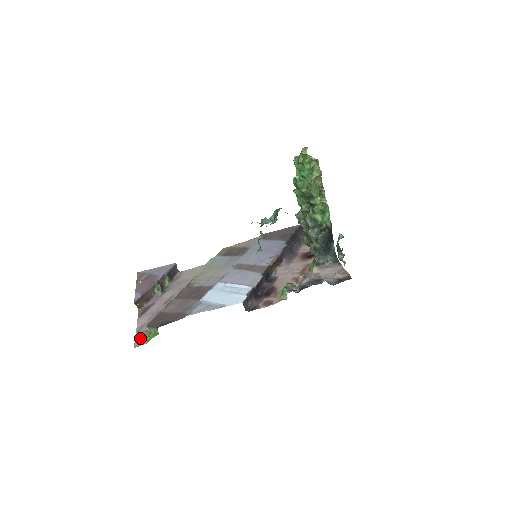
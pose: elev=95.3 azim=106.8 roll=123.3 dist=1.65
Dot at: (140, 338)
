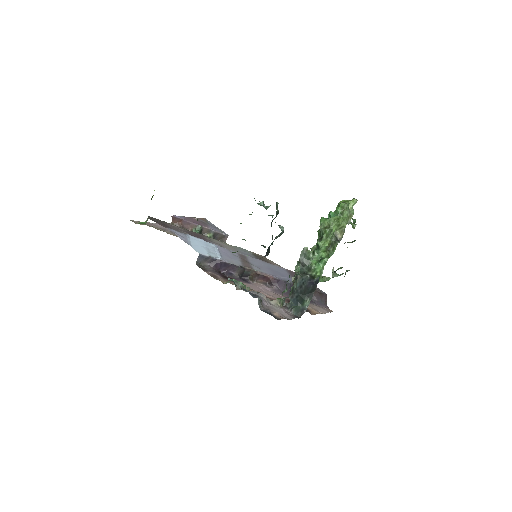
Dot at: occluded
